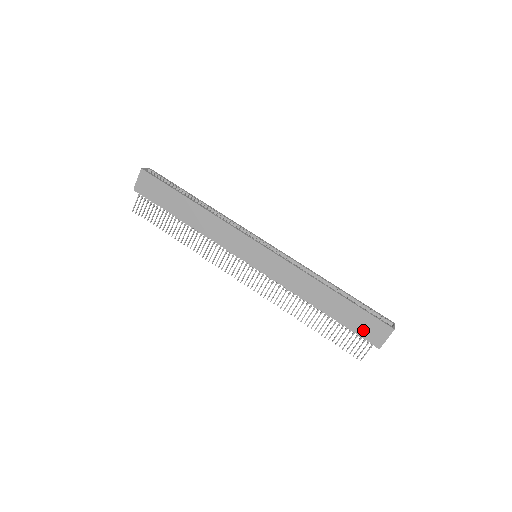
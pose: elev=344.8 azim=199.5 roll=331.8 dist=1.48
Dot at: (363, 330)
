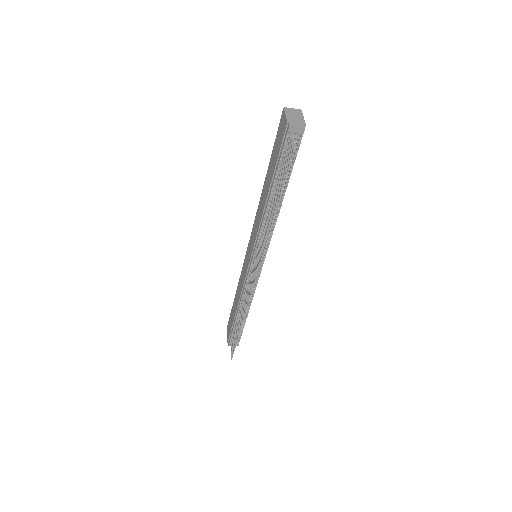
Dot at: (279, 146)
